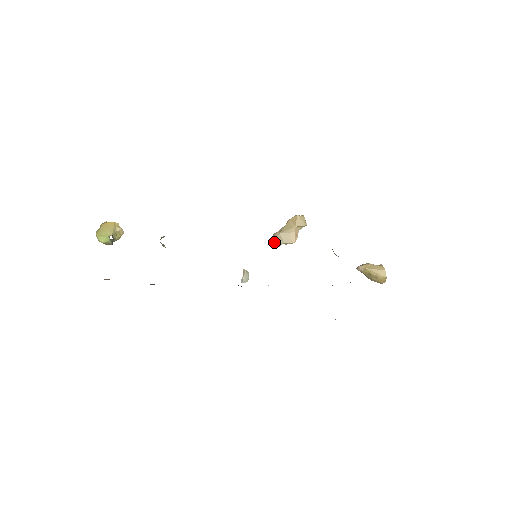
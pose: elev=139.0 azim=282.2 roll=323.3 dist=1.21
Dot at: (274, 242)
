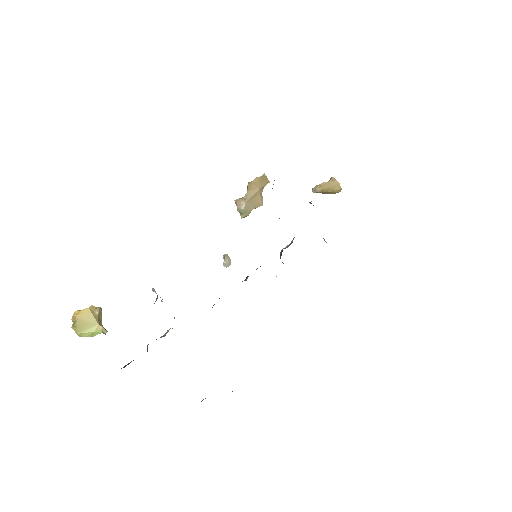
Dot at: (243, 214)
